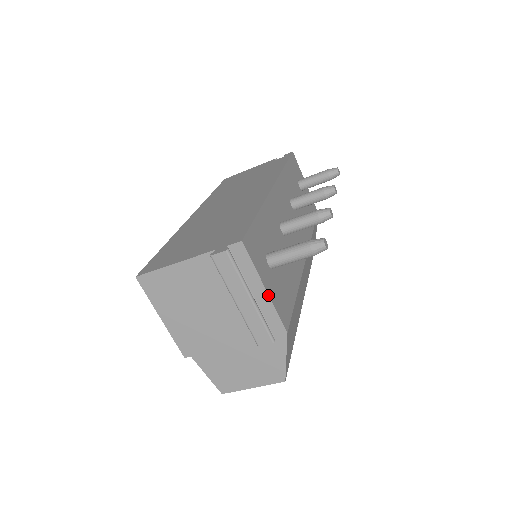
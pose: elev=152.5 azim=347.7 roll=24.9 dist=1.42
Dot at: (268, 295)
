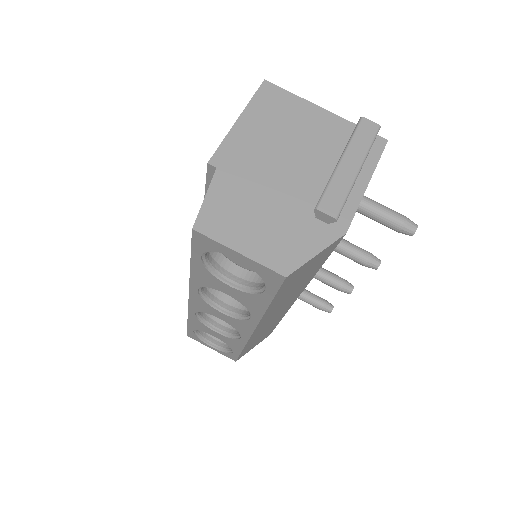
Dot at: (365, 190)
